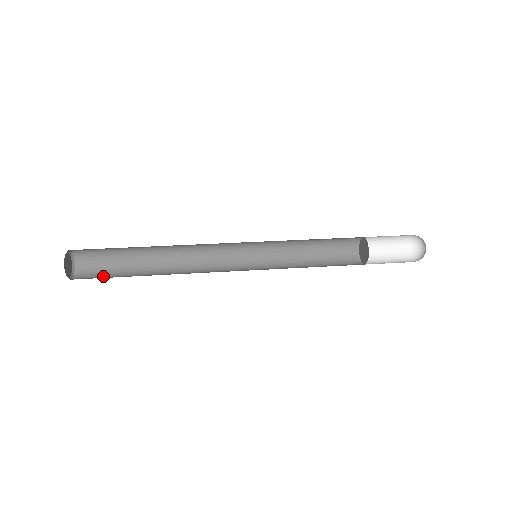
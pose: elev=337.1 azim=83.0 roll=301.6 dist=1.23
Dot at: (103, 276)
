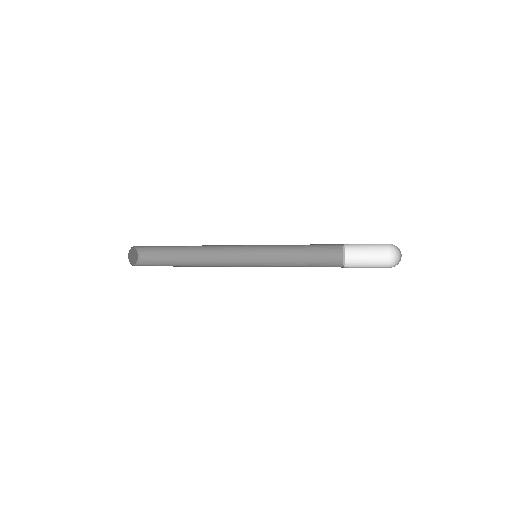
Dot at: (156, 262)
